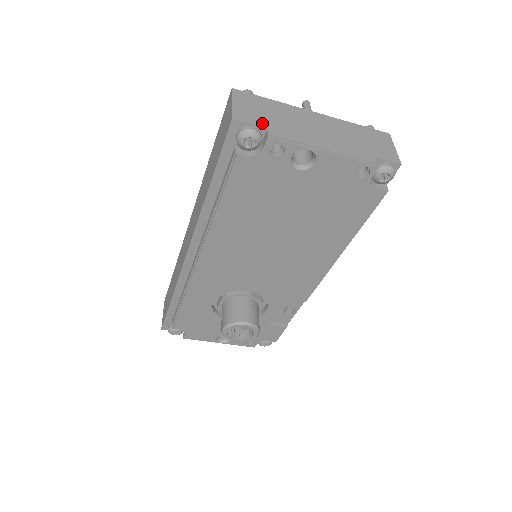
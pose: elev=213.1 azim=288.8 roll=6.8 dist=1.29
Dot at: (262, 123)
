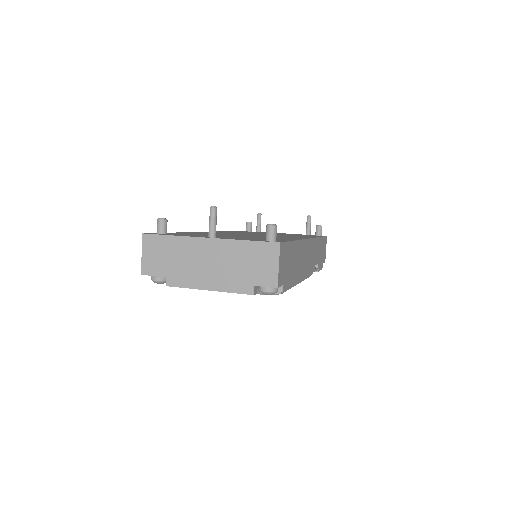
Dot at: (162, 272)
